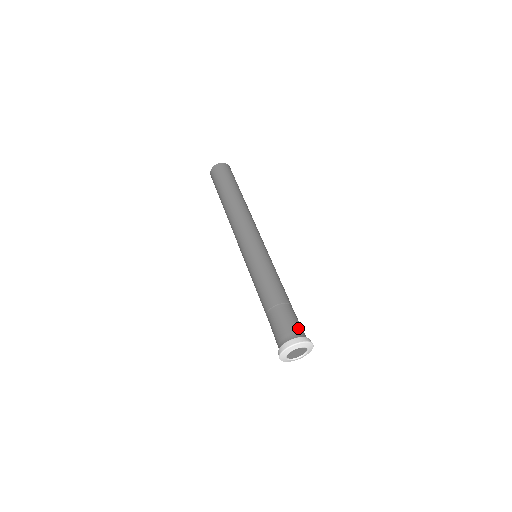
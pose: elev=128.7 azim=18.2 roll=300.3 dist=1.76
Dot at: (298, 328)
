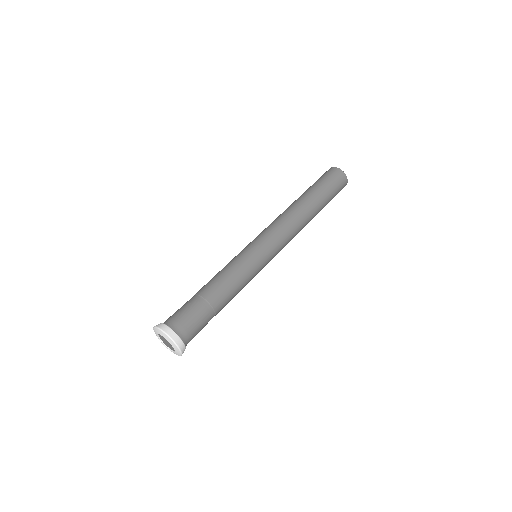
Dot at: (188, 329)
